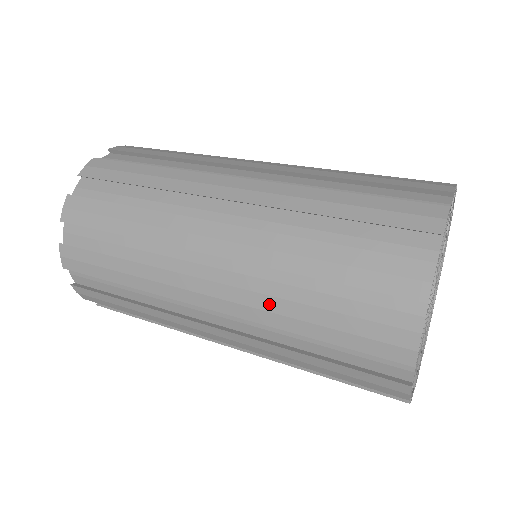
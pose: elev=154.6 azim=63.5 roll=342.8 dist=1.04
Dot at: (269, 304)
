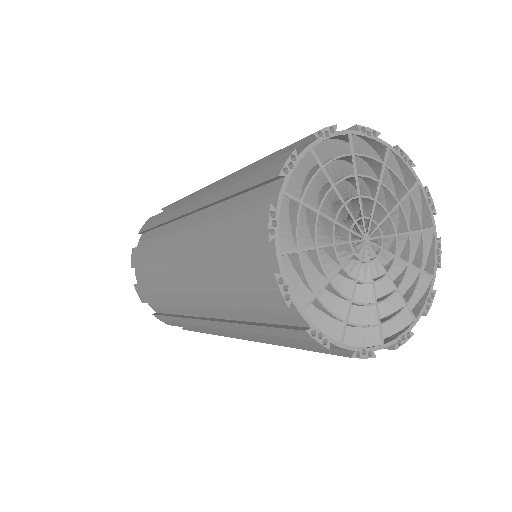
Dot at: (236, 327)
